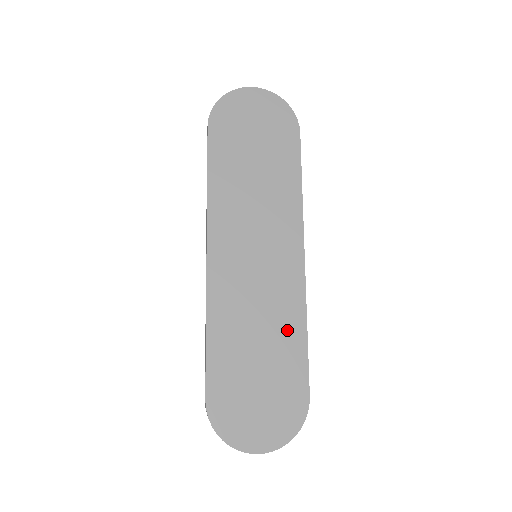
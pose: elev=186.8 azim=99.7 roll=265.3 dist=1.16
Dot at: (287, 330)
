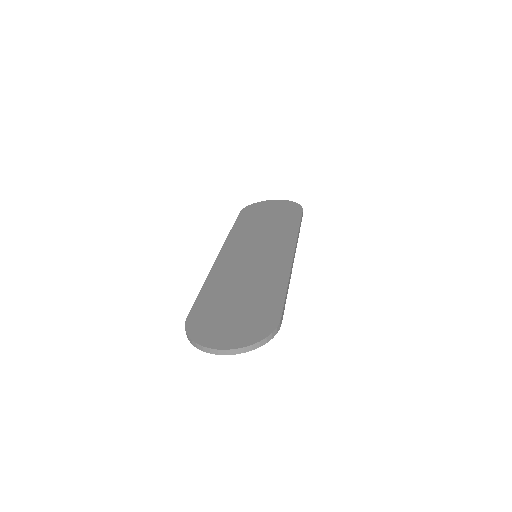
Dot at: (270, 285)
